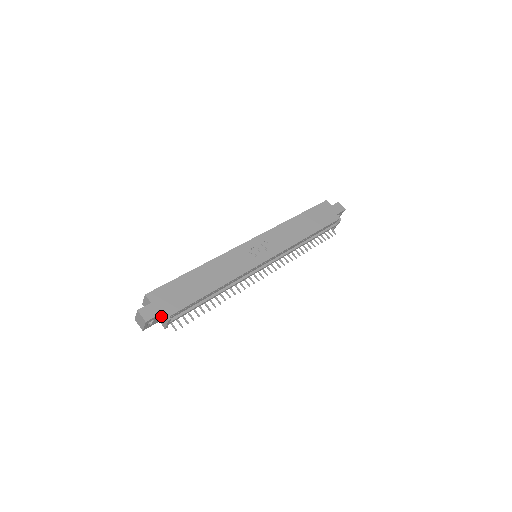
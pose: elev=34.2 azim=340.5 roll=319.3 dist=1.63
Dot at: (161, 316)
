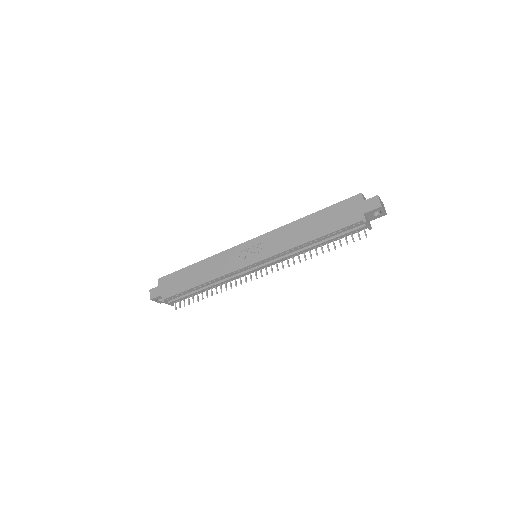
Dot at: occluded
